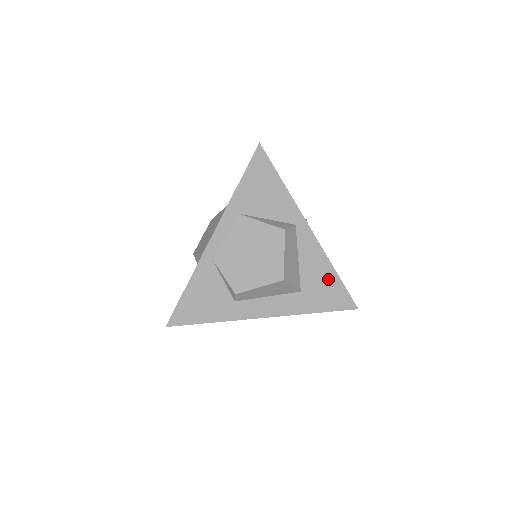
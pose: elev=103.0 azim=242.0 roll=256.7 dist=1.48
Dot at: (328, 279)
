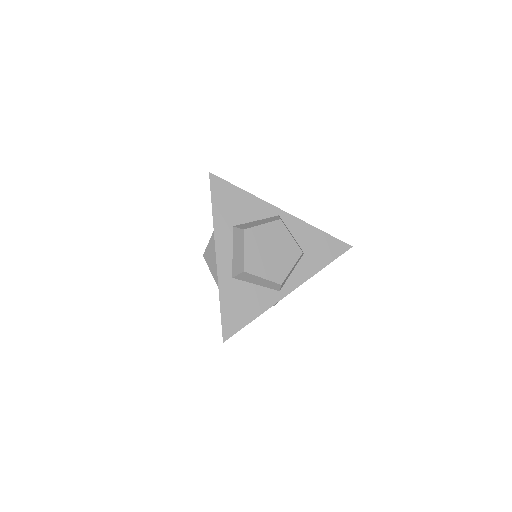
Dot at: occluded
